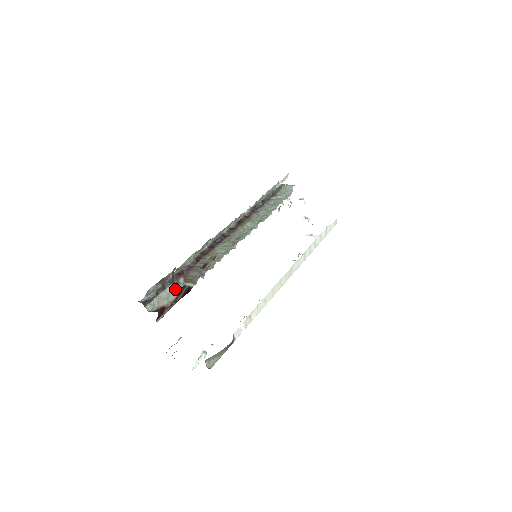
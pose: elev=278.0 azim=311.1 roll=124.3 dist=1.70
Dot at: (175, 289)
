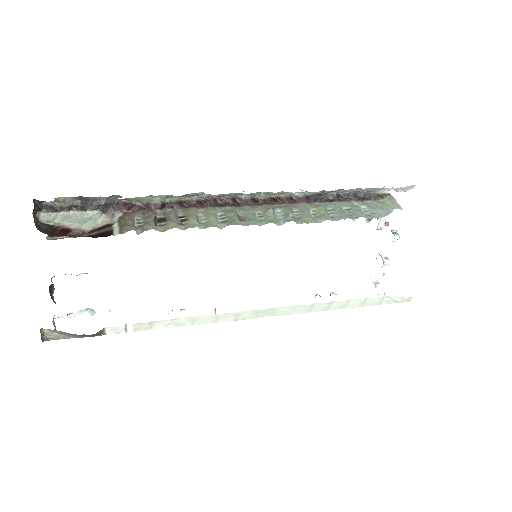
Dot at: (100, 219)
